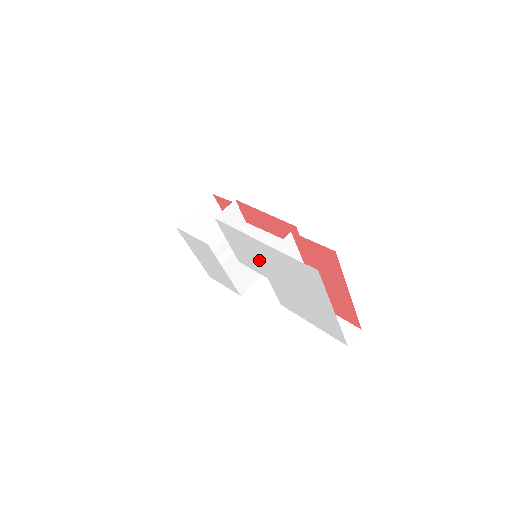
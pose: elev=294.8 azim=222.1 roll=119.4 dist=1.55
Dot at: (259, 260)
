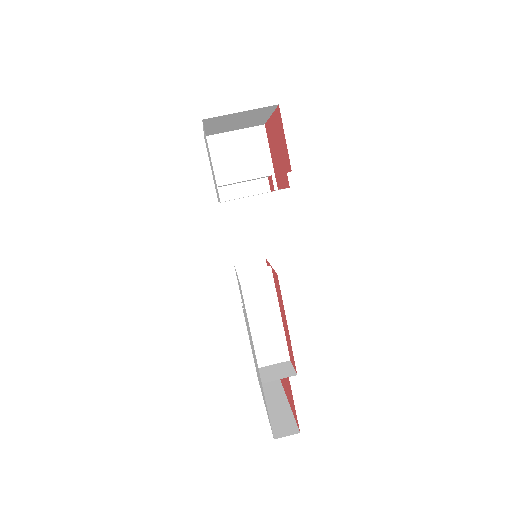
Dot at: occluded
